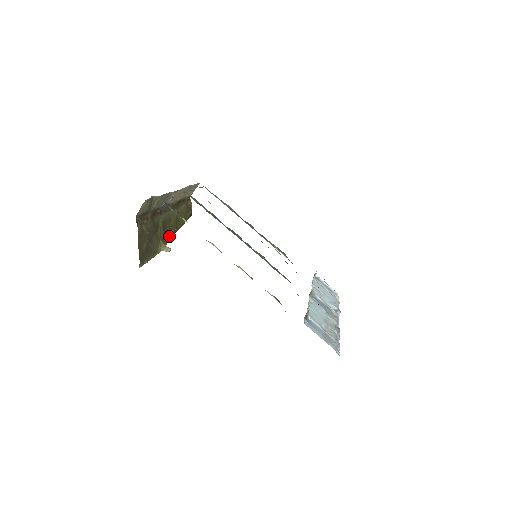
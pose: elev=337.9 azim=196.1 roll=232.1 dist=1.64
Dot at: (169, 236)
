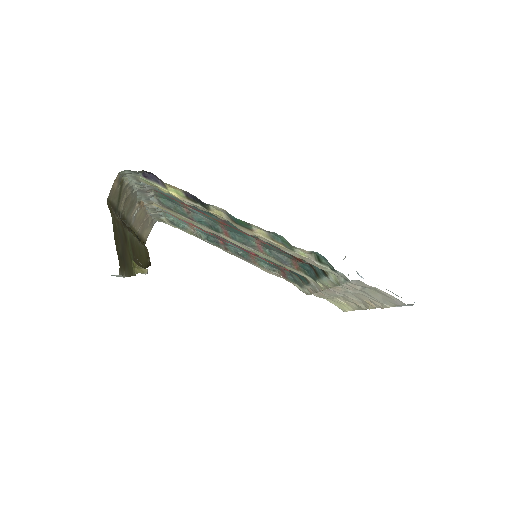
Dot at: occluded
